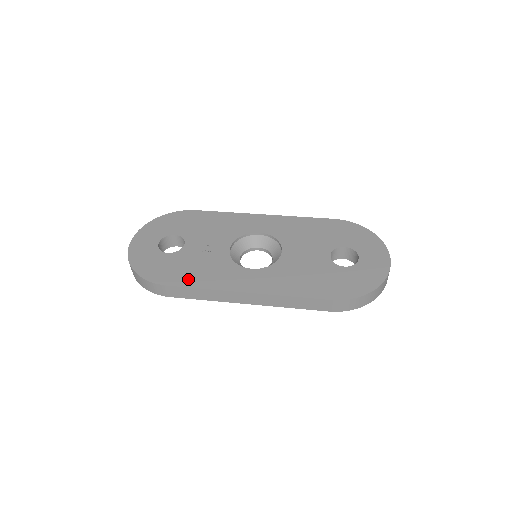
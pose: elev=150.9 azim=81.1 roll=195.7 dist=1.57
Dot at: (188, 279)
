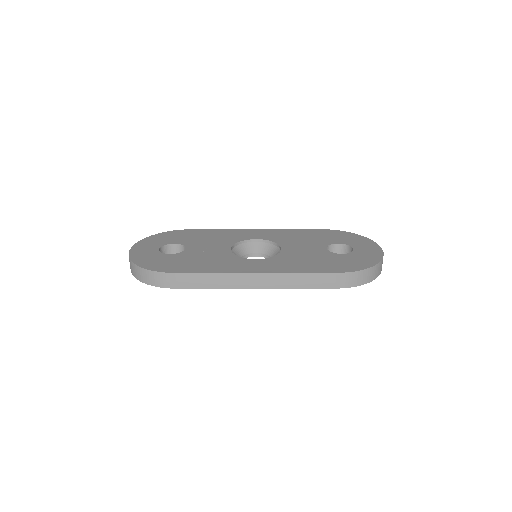
Dot at: (195, 268)
